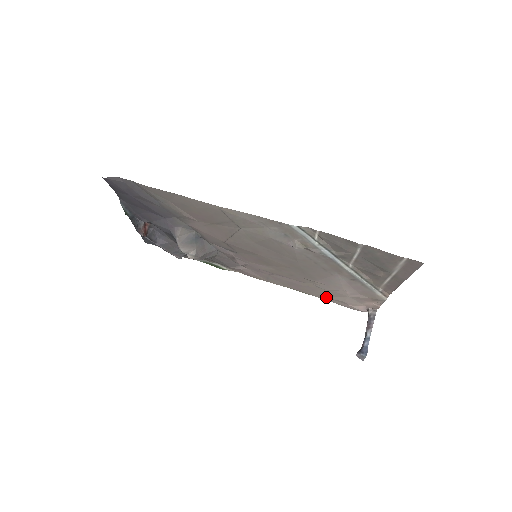
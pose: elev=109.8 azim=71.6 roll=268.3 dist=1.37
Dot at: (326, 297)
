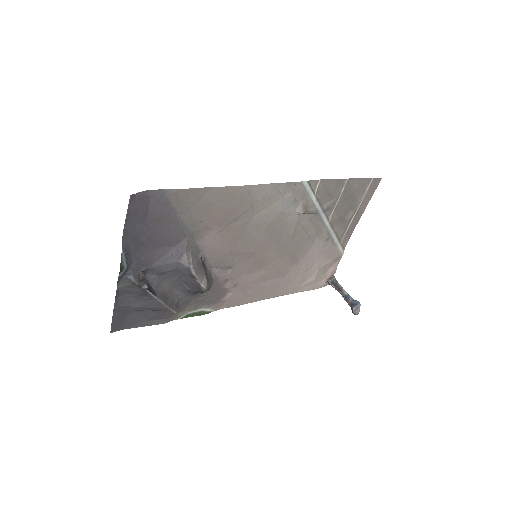
Dot at: (298, 287)
